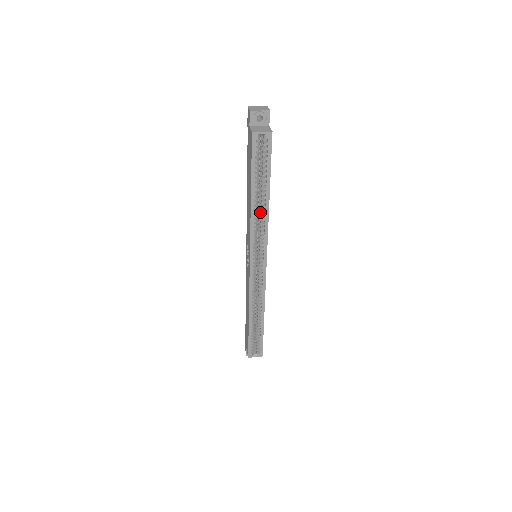
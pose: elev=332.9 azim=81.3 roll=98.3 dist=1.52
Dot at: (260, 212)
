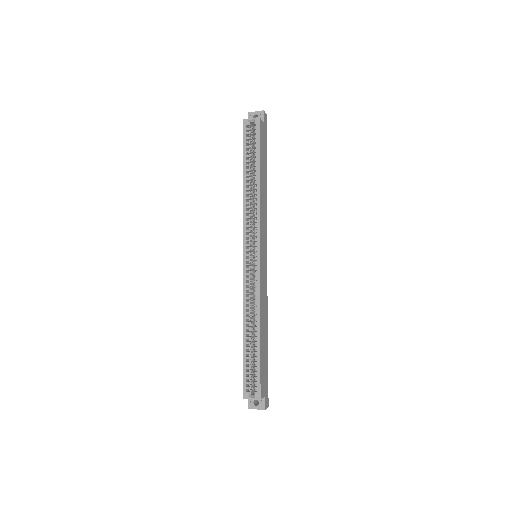
Dot at: occluded
